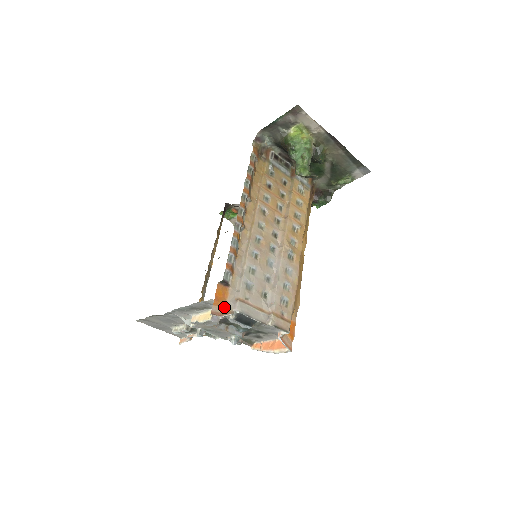
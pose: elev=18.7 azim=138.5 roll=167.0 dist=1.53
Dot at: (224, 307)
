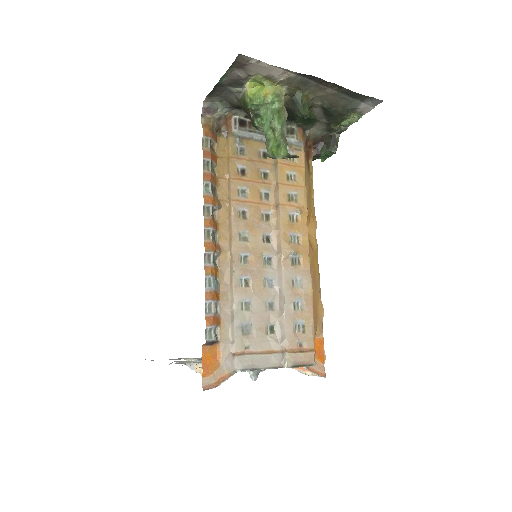
Dot at: (219, 372)
